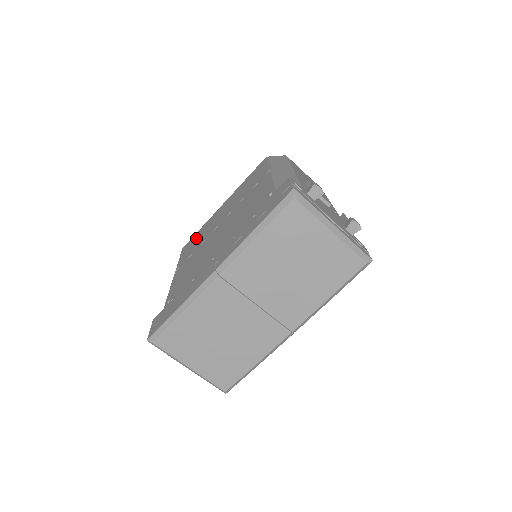
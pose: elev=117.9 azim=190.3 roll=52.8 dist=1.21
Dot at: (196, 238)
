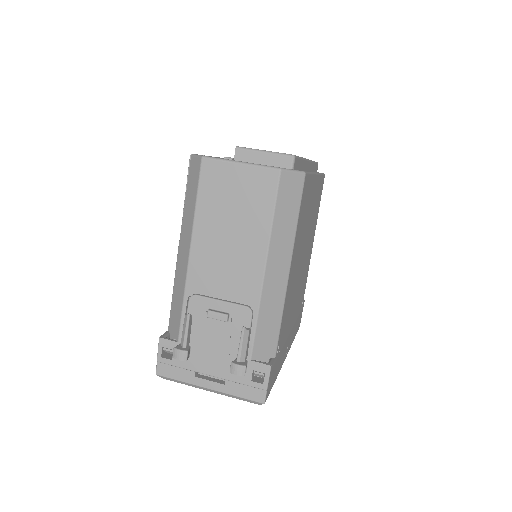
Dot at: occluded
